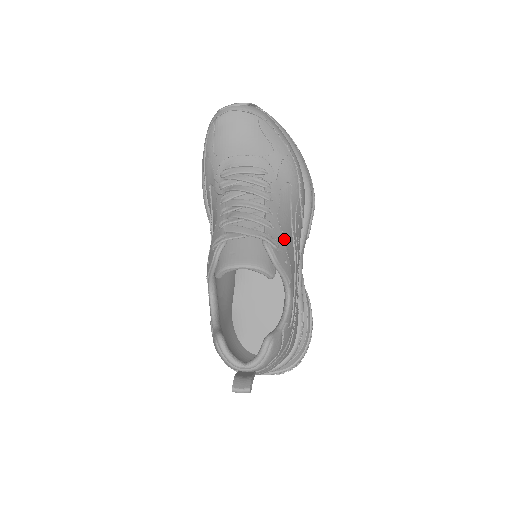
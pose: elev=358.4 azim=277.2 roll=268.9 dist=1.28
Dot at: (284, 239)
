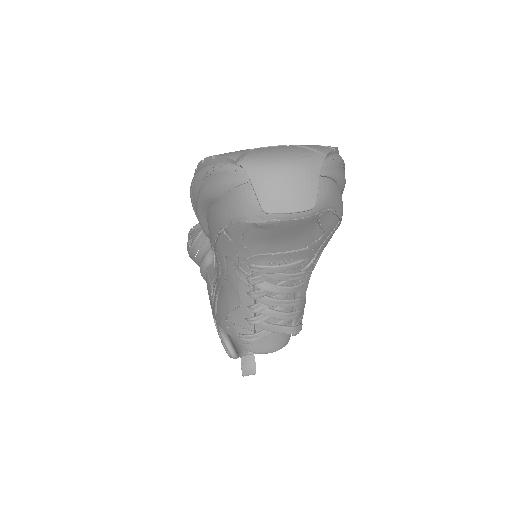
Dot at: (305, 303)
